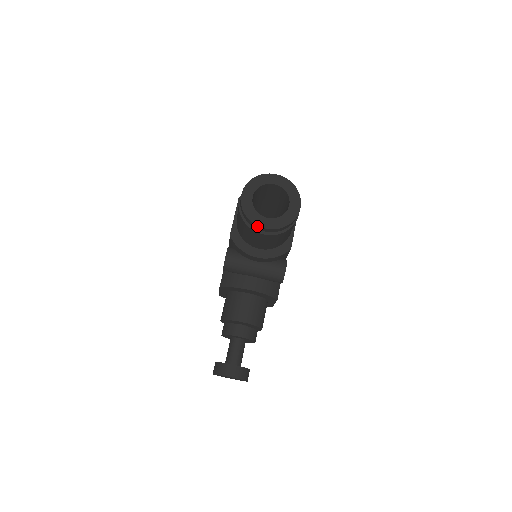
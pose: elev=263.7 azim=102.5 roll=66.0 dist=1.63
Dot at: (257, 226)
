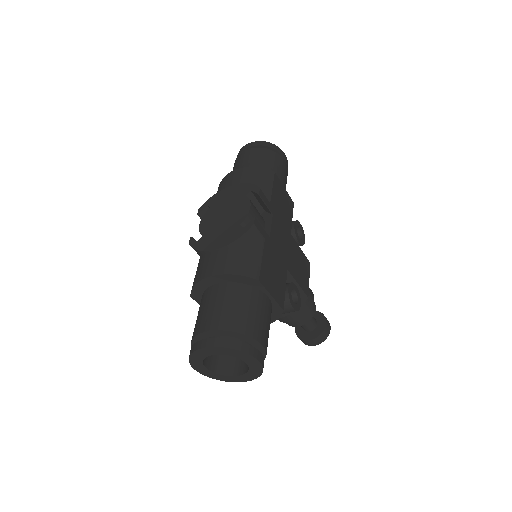
Dot at: (235, 380)
